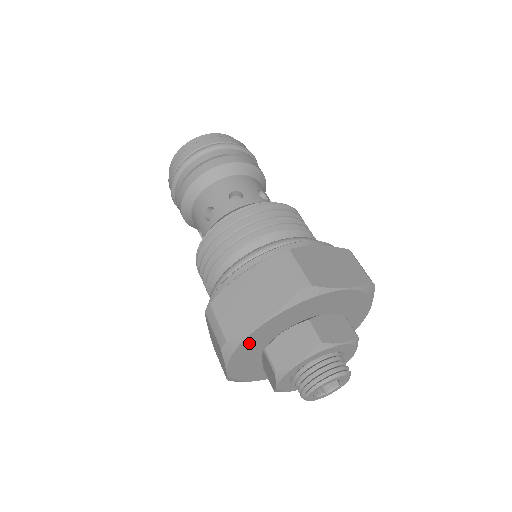
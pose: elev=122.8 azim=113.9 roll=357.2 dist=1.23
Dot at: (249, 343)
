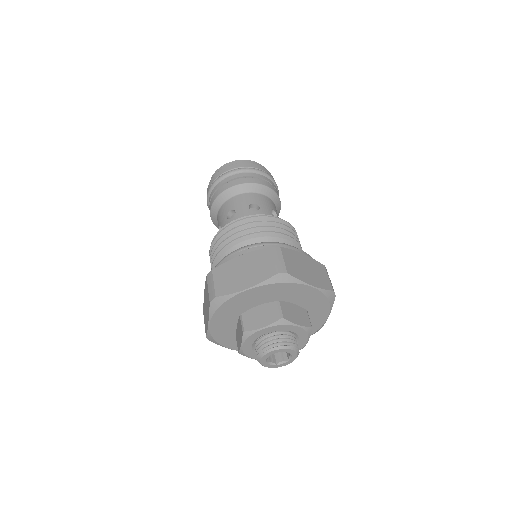
Dot at: (231, 304)
